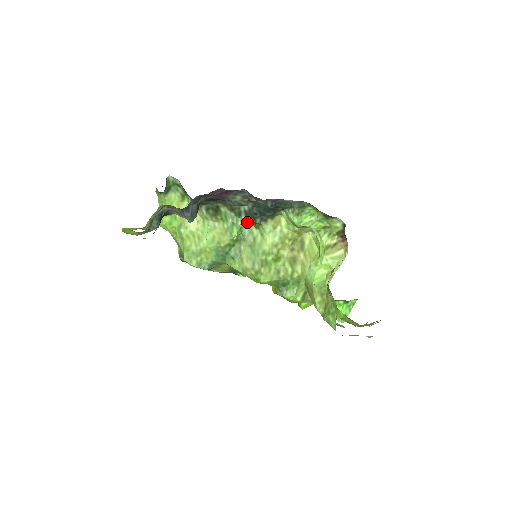
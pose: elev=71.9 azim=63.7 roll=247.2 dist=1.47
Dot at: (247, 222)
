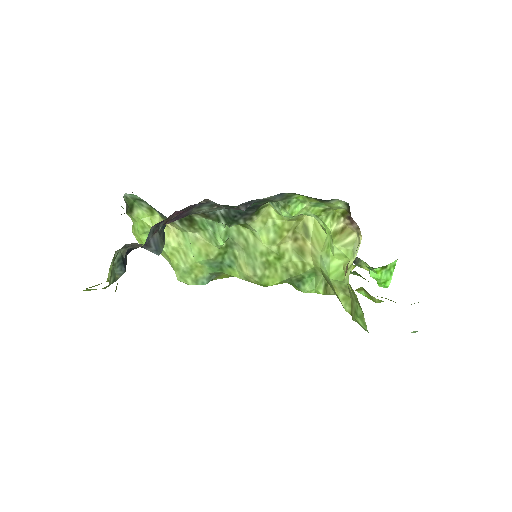
Dot at: (229, 227)
